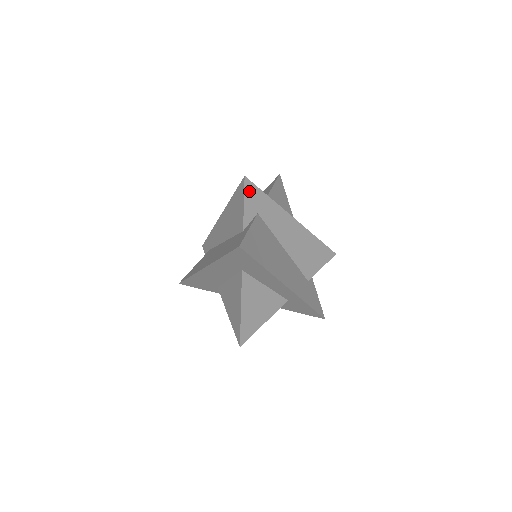
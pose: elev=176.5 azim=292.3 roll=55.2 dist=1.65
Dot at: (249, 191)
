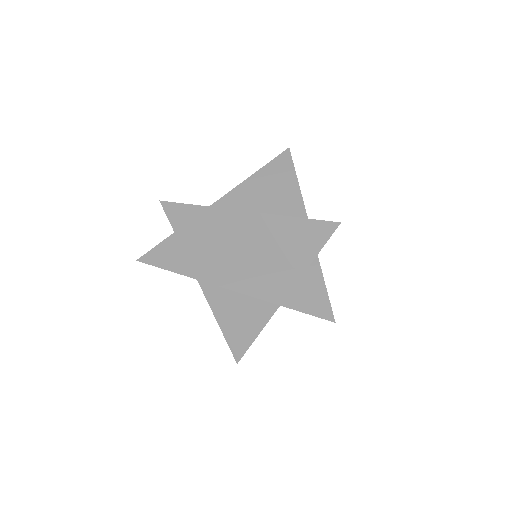
Dot at: occluded
